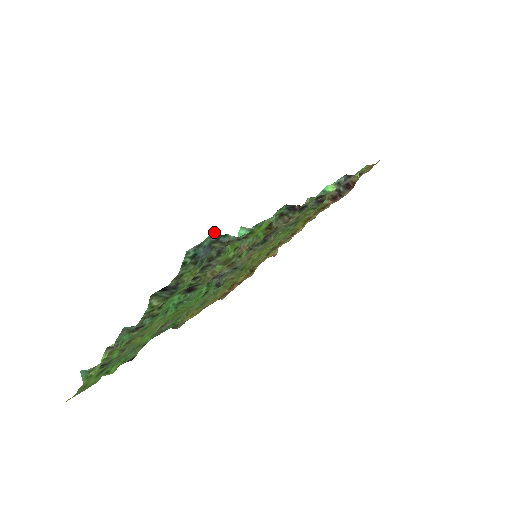
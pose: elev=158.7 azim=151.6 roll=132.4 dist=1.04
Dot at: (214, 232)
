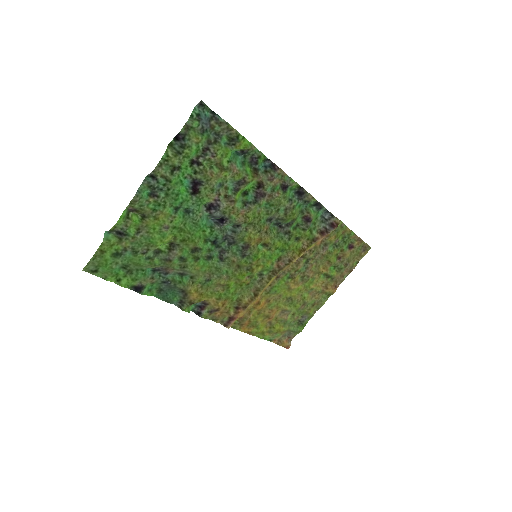
Dot at: (213, 111)
